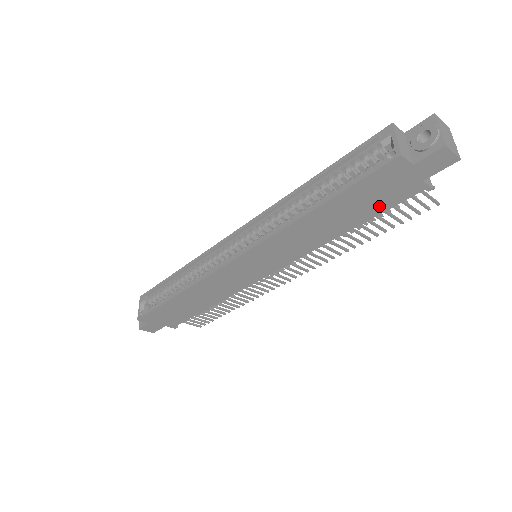
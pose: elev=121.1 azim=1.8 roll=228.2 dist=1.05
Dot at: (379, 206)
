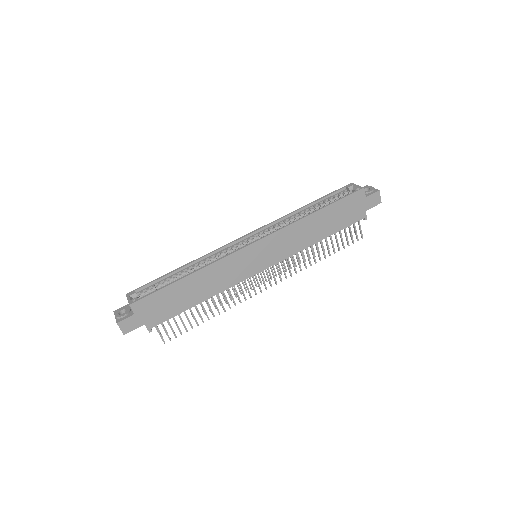
Dot at: (344, 223)
